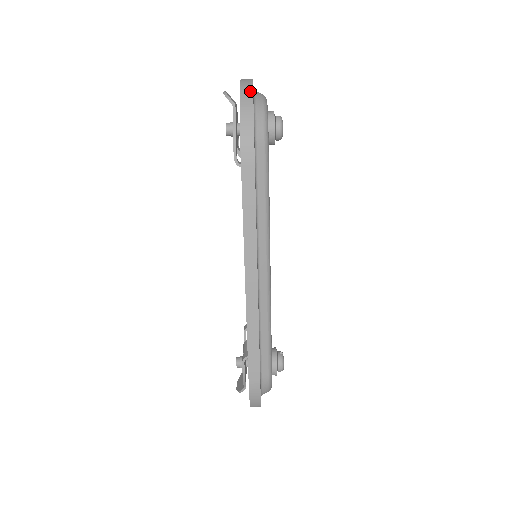
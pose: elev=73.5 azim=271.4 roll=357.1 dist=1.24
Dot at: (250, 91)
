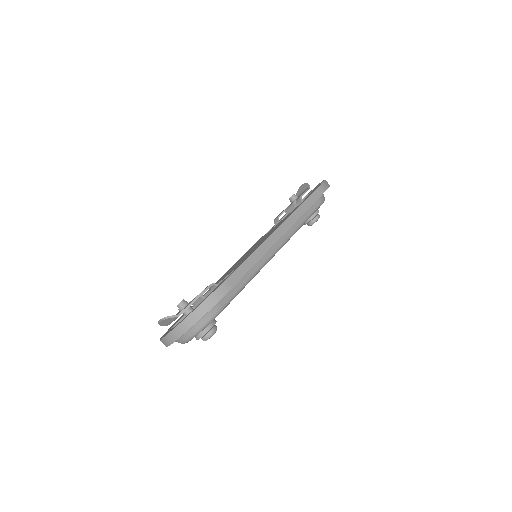
Dot at: occluded
